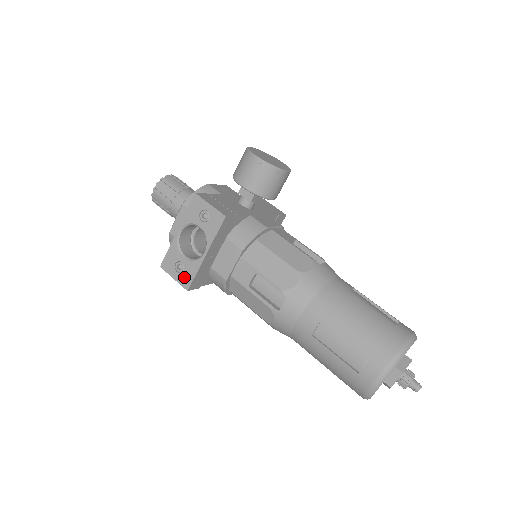
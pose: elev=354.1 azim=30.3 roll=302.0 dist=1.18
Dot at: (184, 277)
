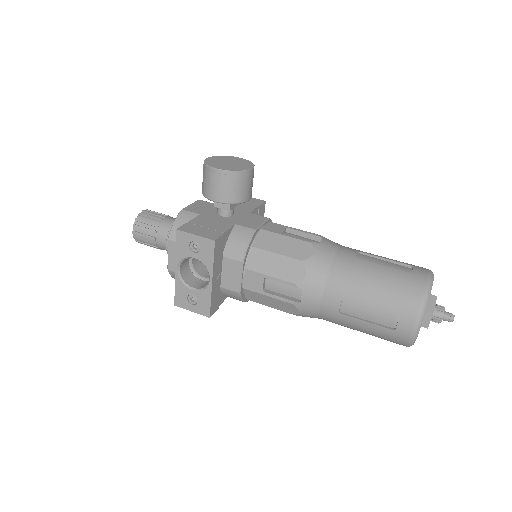
Dot at: (201, 307)
